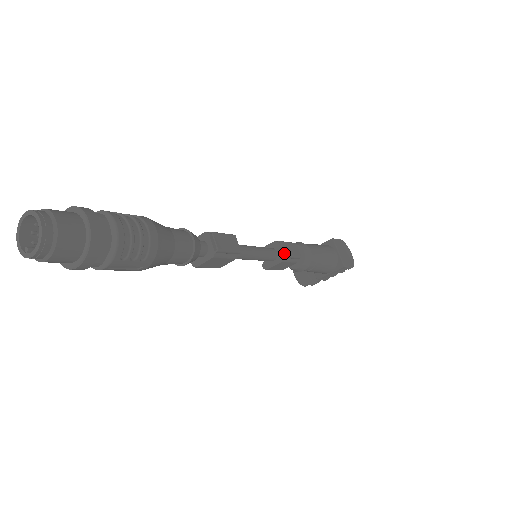
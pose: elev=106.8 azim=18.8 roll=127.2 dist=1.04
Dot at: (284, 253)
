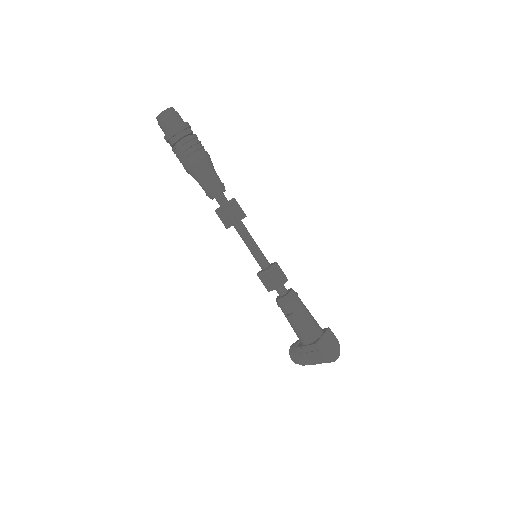
Dot at: (271, 266)
